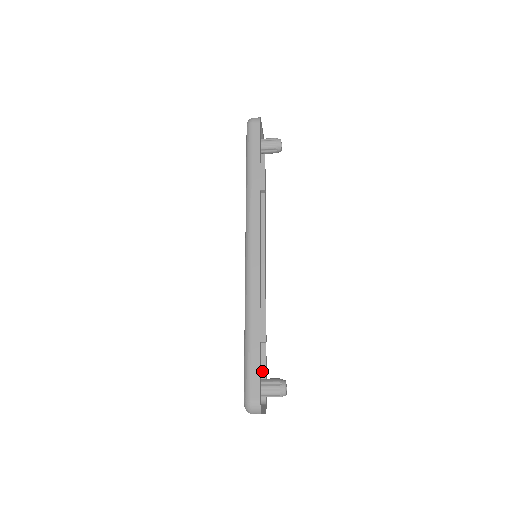
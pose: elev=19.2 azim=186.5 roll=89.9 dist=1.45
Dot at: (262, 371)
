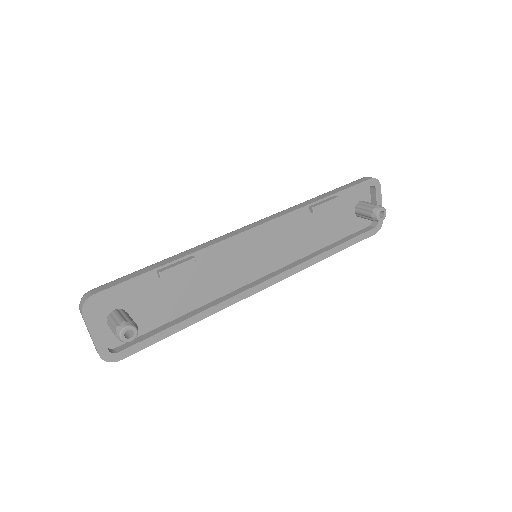
Dot at: (148, 335)
